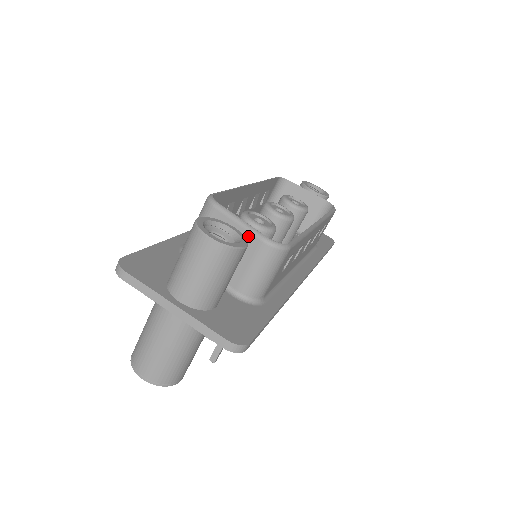
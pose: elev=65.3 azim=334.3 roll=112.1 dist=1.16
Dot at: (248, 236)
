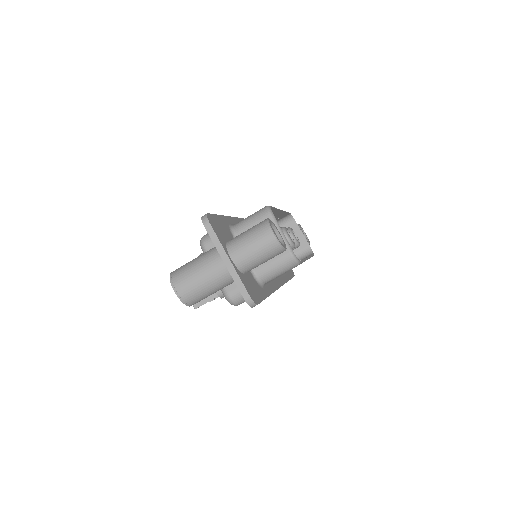
Dot at: occluded
